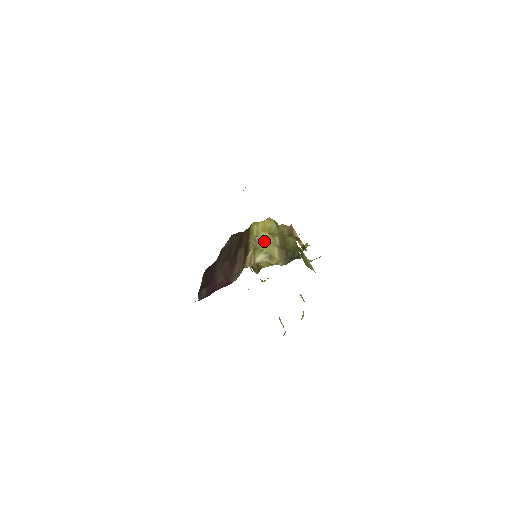
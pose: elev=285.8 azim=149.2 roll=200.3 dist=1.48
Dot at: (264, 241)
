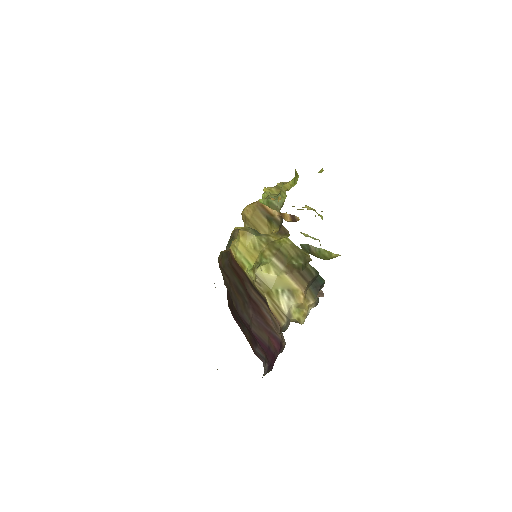
Dot at: (268, 279)
